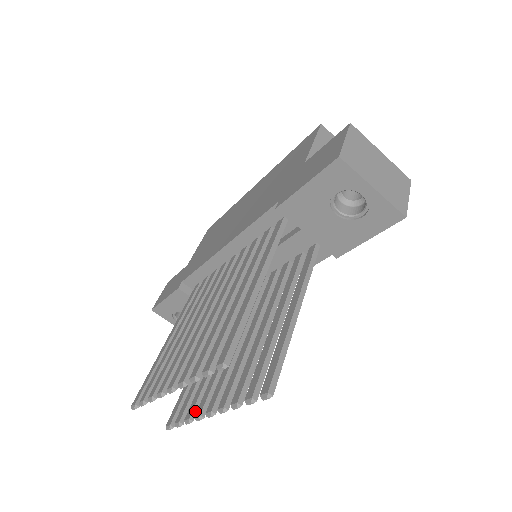
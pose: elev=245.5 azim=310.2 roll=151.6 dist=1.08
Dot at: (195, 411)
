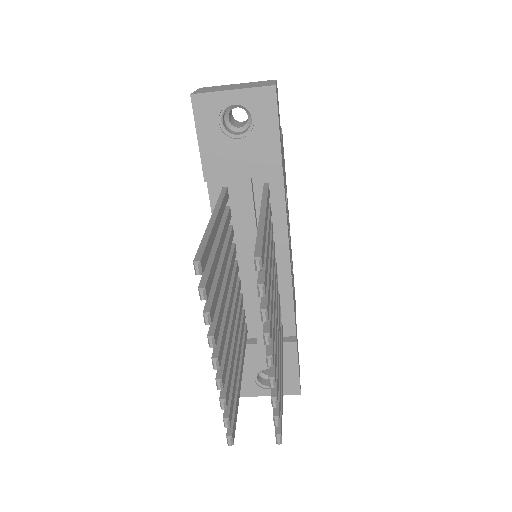
Dot at: (274, 389)
